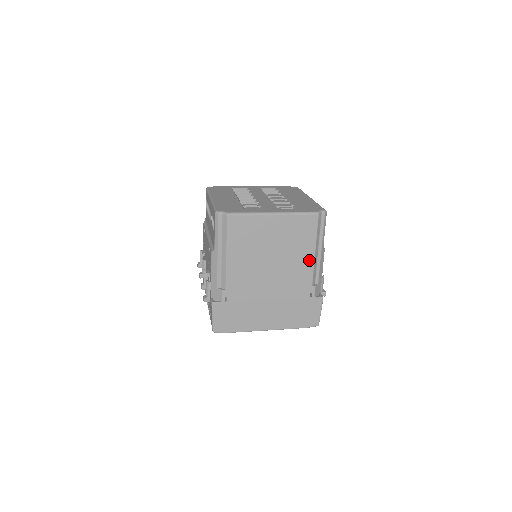
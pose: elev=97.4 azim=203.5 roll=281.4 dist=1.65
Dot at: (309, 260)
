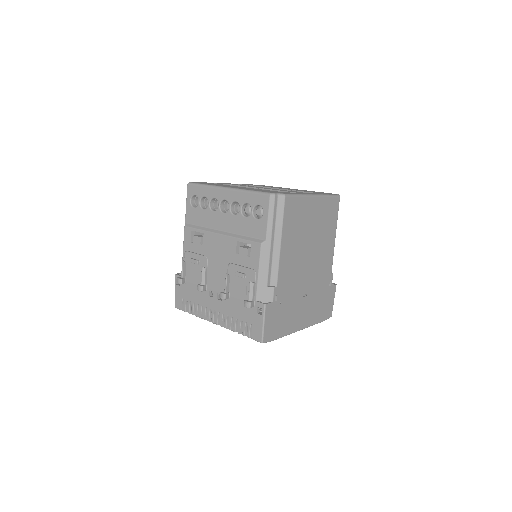
Dot at: (331, 246)
